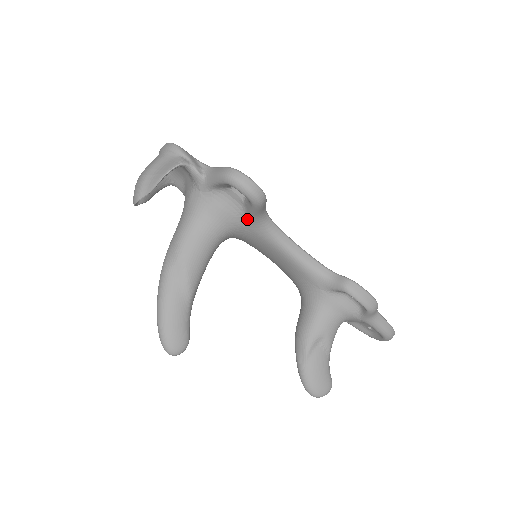
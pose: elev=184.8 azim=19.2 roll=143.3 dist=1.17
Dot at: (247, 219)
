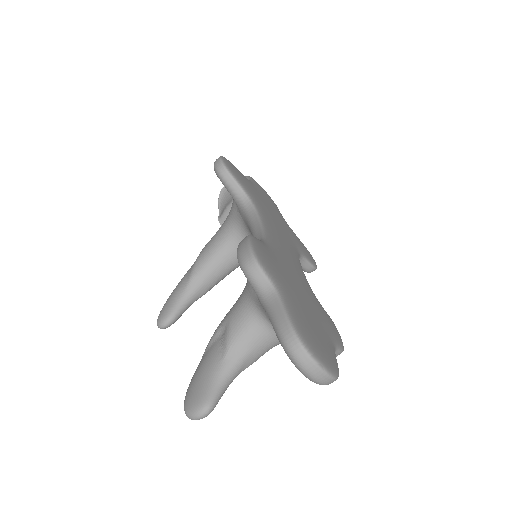
Dot at: (237, 206)
